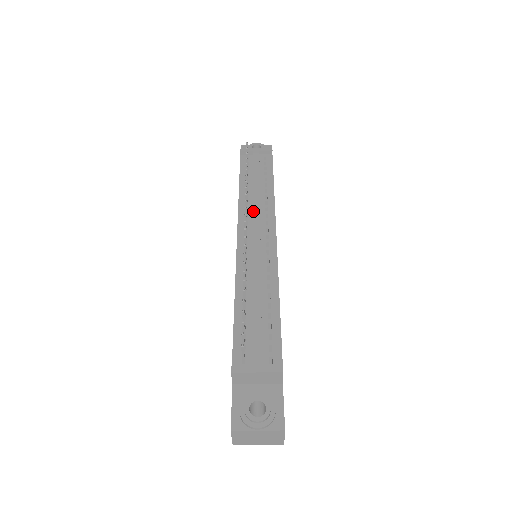
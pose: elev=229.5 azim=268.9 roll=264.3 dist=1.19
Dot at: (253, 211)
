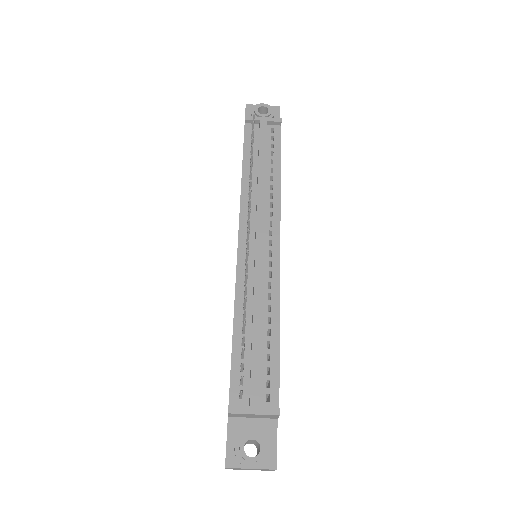
Dot at: (257, 209)
